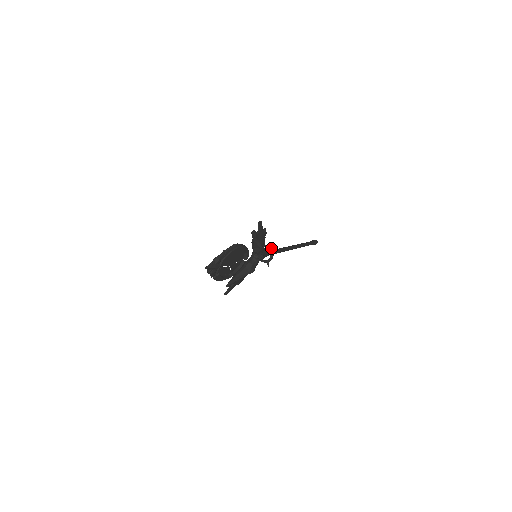
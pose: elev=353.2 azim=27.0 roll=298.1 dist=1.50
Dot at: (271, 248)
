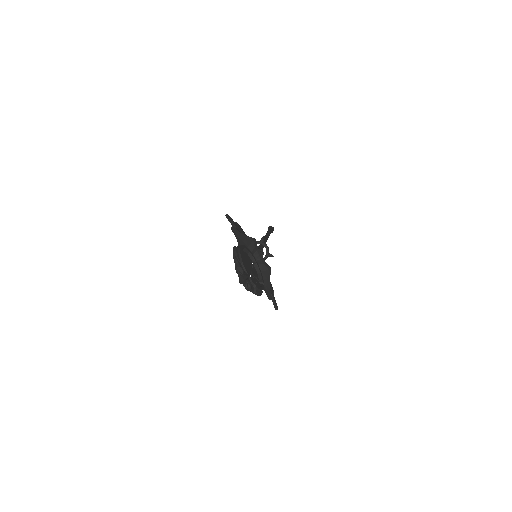
Dot at: (257, 241)
